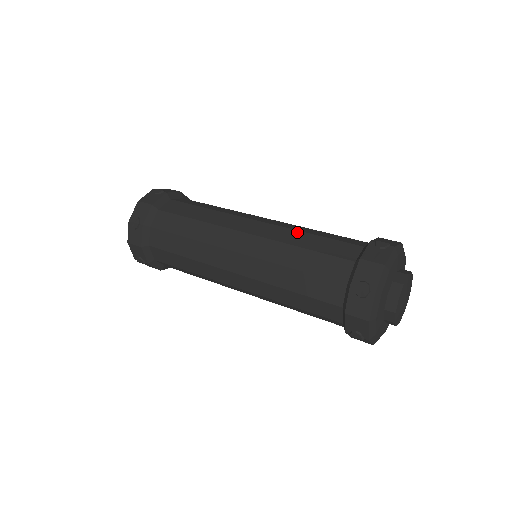
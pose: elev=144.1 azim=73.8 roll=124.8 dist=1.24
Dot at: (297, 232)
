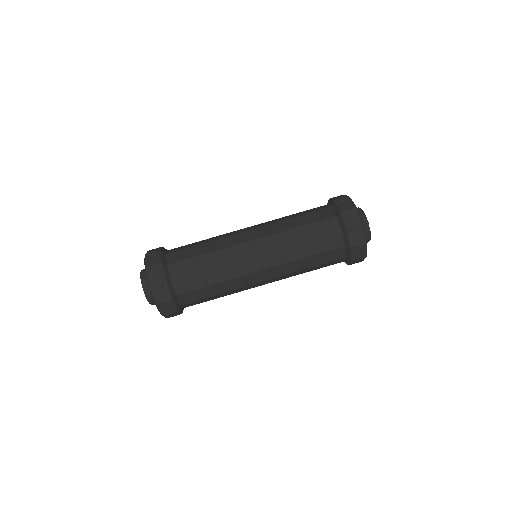
Dot at: occluded
